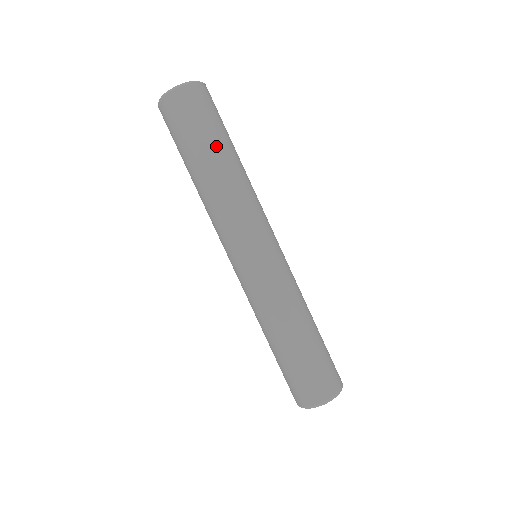
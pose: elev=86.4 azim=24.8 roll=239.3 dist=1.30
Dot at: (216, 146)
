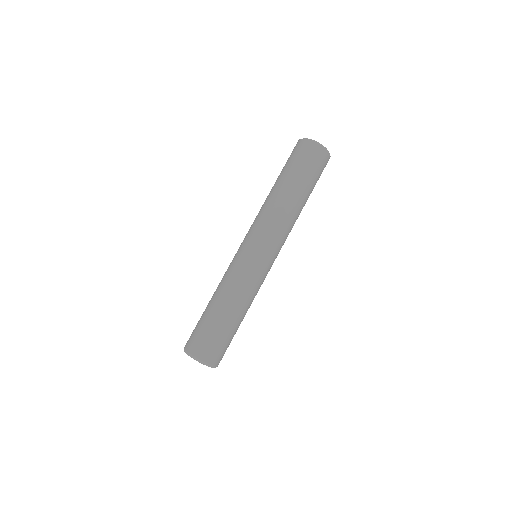
Dot at: (299, 184)
